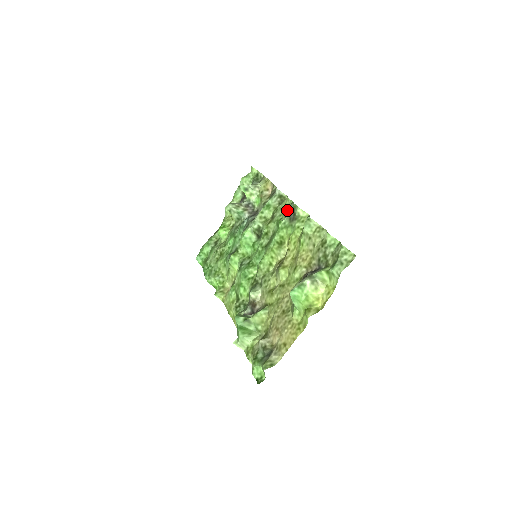
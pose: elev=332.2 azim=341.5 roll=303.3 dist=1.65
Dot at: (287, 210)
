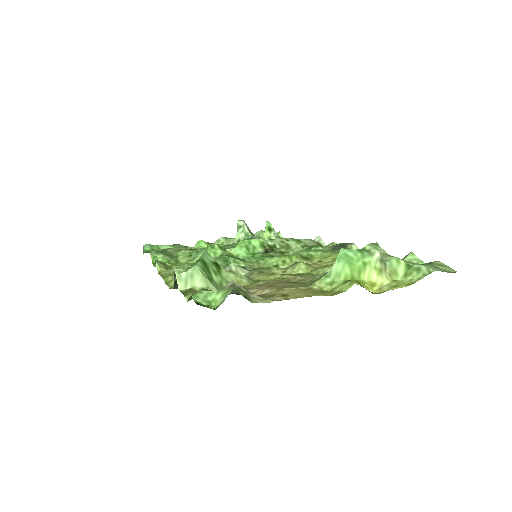
Dot at: occluded
